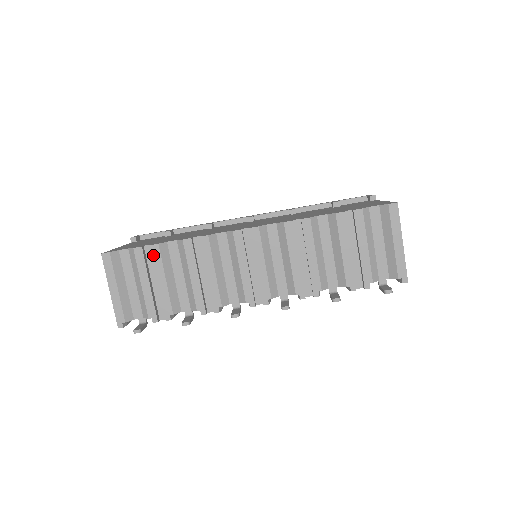
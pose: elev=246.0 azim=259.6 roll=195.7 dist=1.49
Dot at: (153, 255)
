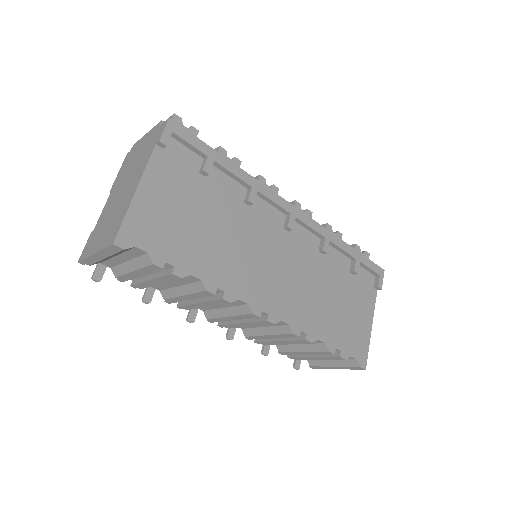
Dot at: (167, 276)
